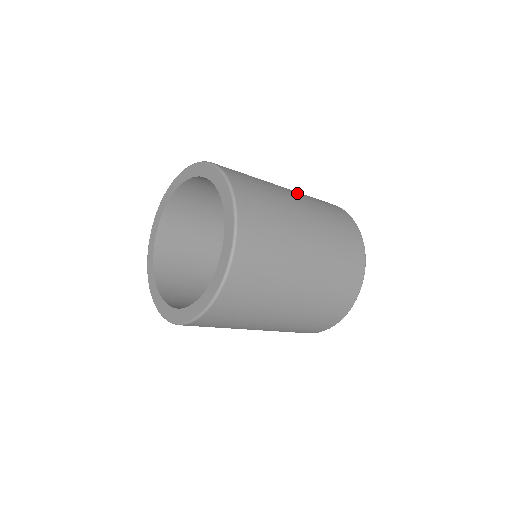
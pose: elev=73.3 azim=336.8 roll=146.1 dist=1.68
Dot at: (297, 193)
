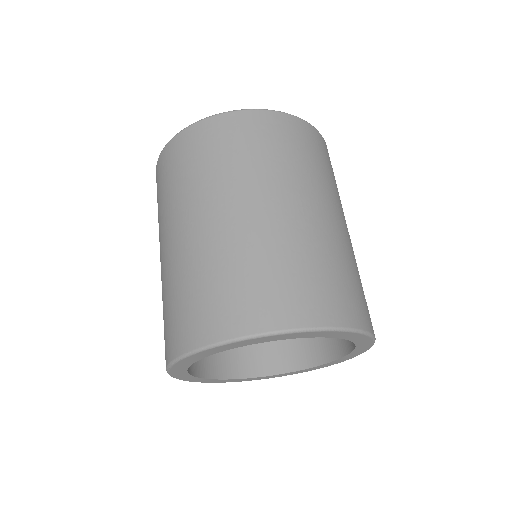
Dot at: occluded
